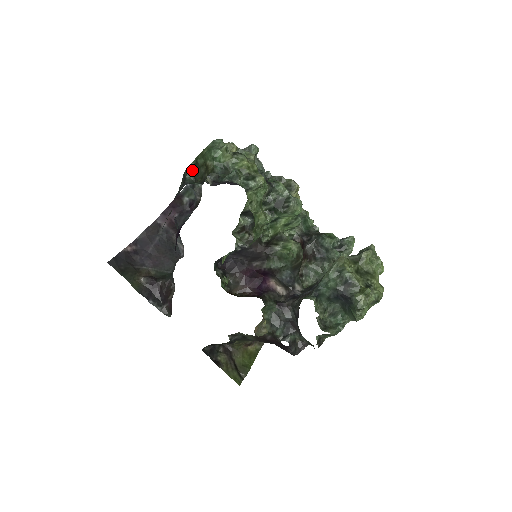
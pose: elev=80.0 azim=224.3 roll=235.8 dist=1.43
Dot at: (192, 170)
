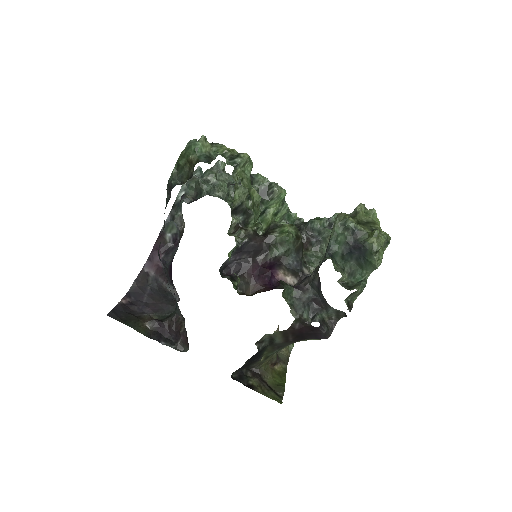
Dot at: (176, 175)
